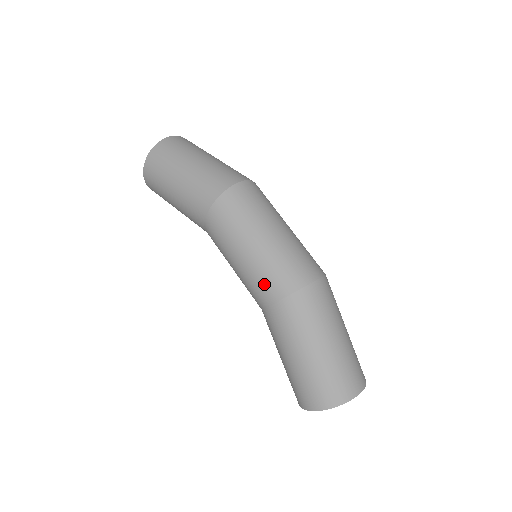
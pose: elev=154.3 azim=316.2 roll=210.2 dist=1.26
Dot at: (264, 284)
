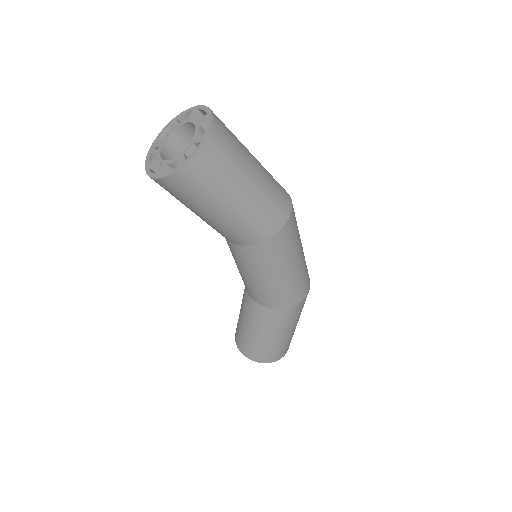
Dot at: (293, 294)
